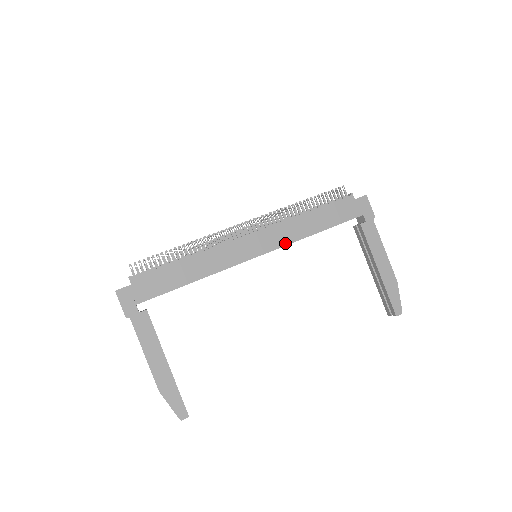
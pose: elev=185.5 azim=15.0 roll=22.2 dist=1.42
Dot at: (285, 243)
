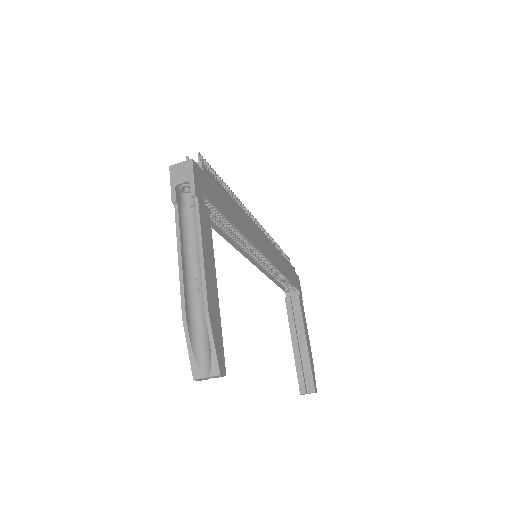
Dot at: (274, 263)
